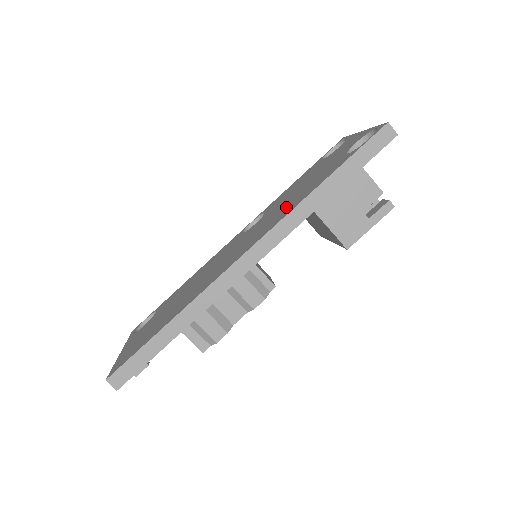
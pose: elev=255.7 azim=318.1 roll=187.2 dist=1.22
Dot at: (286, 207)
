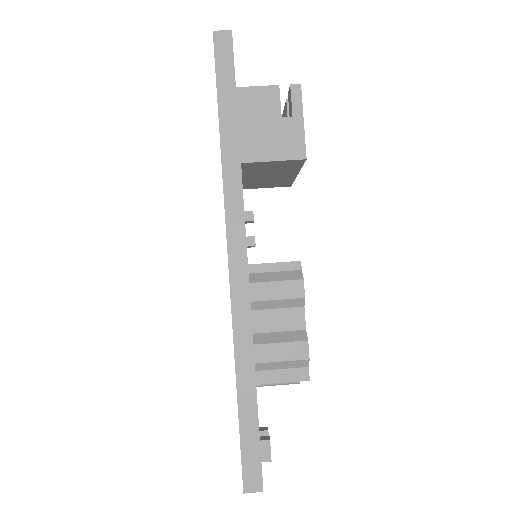
Dot at: occluded
